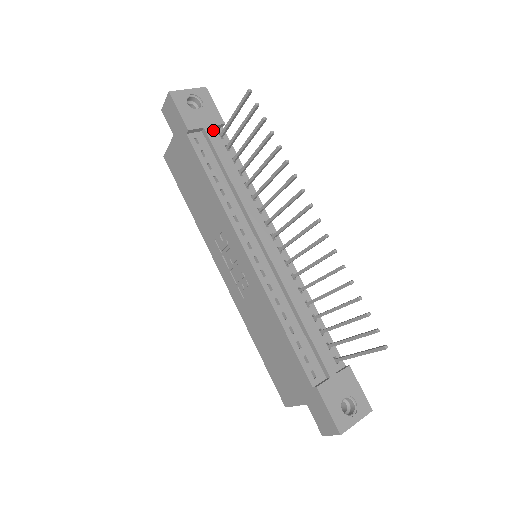
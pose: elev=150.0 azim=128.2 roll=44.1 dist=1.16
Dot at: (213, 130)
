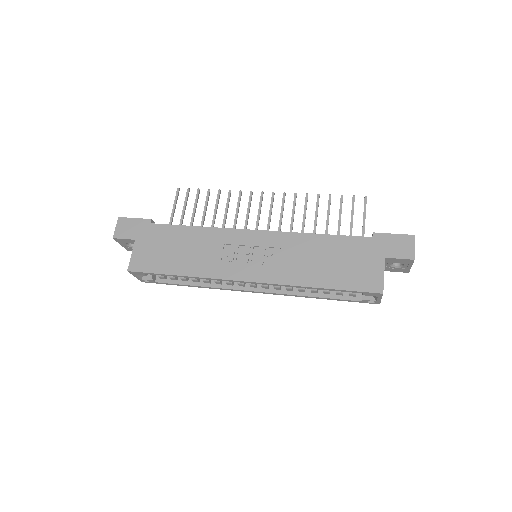
Dot at: occluded
